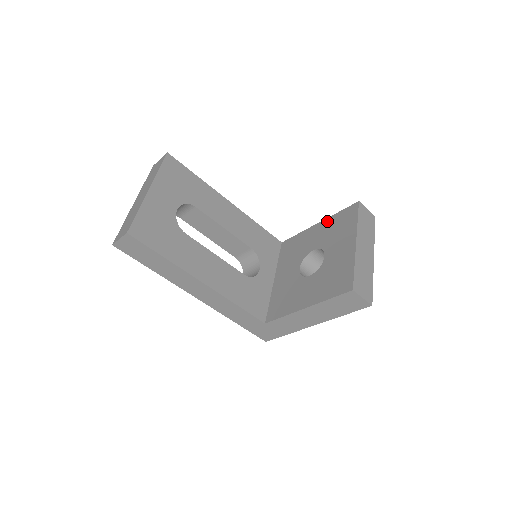
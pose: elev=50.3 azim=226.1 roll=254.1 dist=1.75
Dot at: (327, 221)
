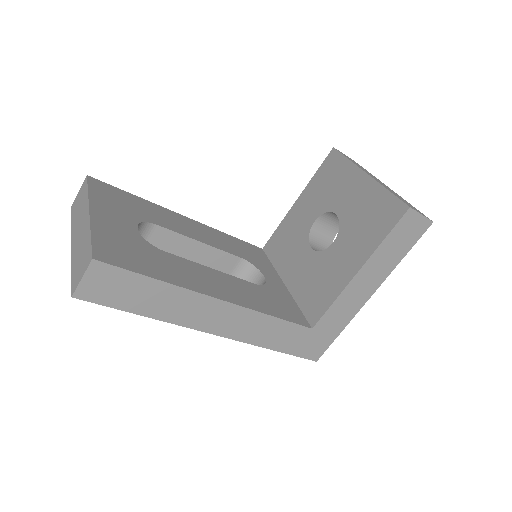
Dot at: (308, 189)
